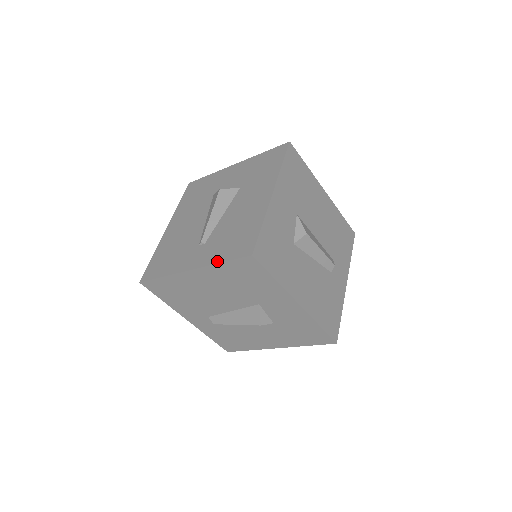
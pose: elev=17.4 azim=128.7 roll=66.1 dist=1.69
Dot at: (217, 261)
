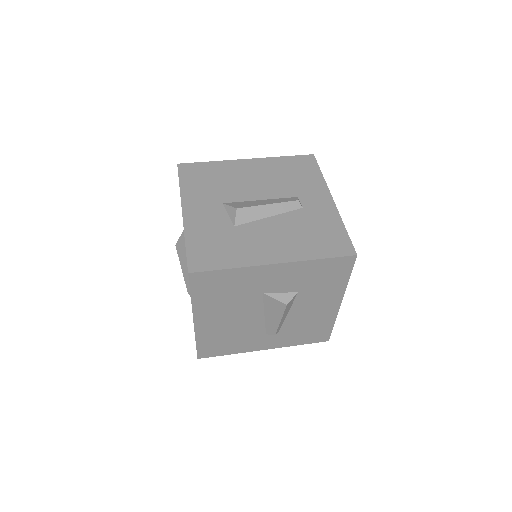
Dot at: occluded
